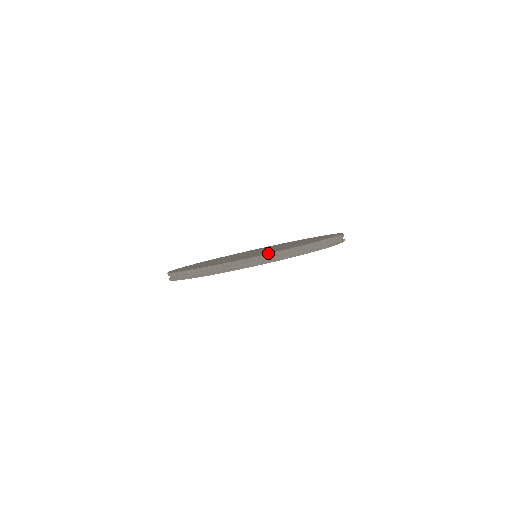
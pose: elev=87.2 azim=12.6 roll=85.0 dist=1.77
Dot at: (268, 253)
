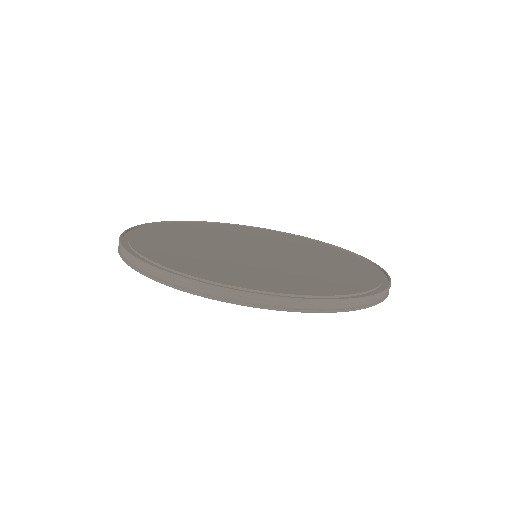
Dot at: (155, 261)
